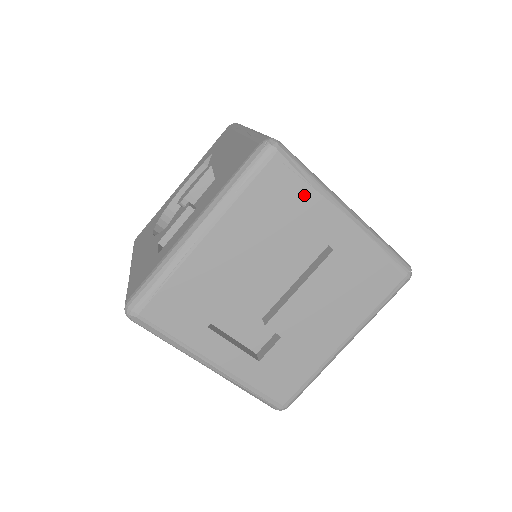
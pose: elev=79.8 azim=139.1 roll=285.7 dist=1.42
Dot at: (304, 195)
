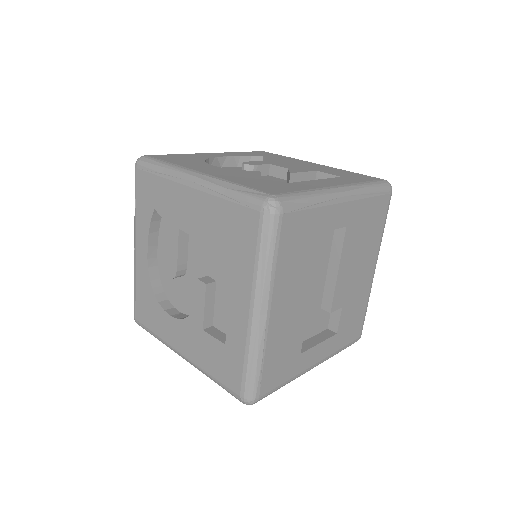
Dot at: (314, 216)
